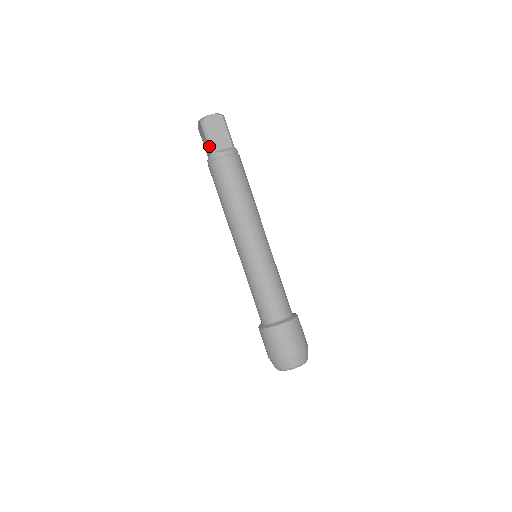
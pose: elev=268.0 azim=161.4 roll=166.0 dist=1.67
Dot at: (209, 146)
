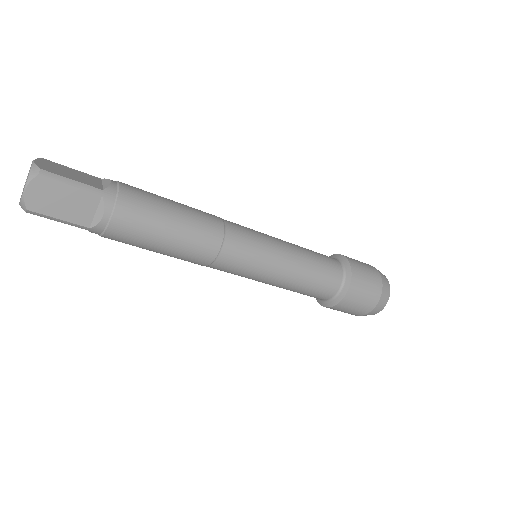
Dot at: (75, 226)
